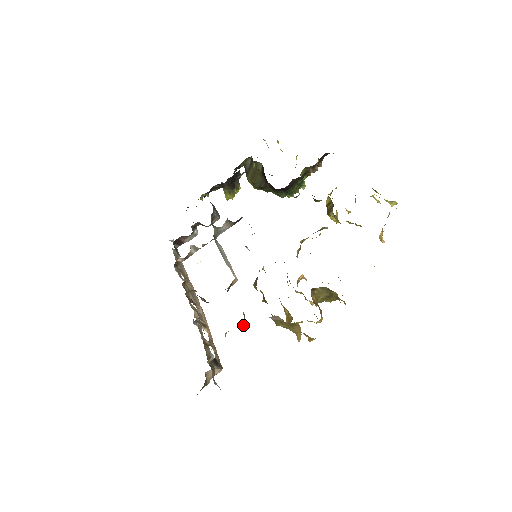
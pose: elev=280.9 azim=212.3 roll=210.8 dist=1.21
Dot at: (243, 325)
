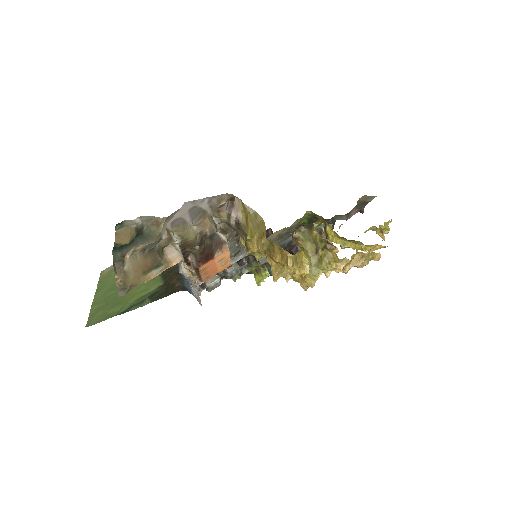
Dot at: (209, 219)
